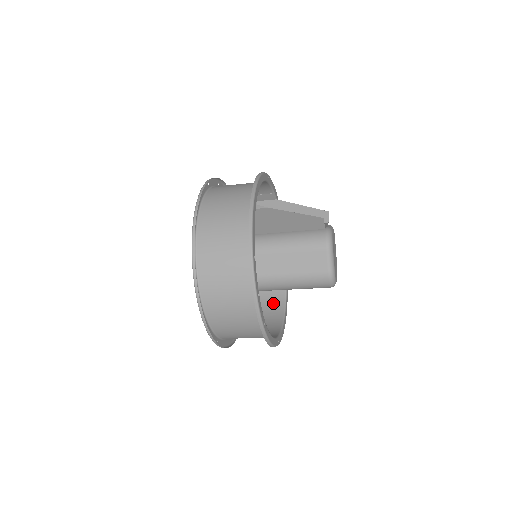
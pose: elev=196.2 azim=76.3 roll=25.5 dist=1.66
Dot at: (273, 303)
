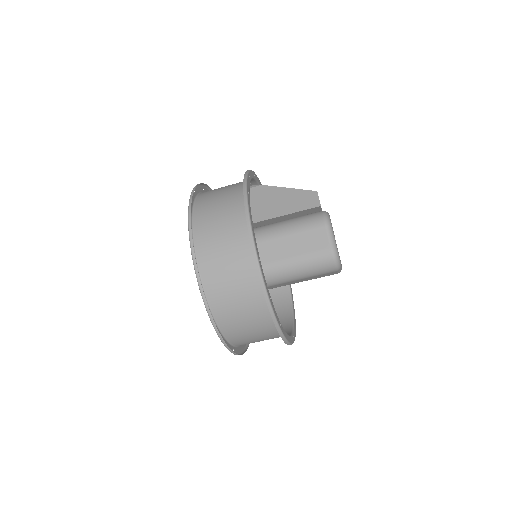
Dot at: (280, 319)
